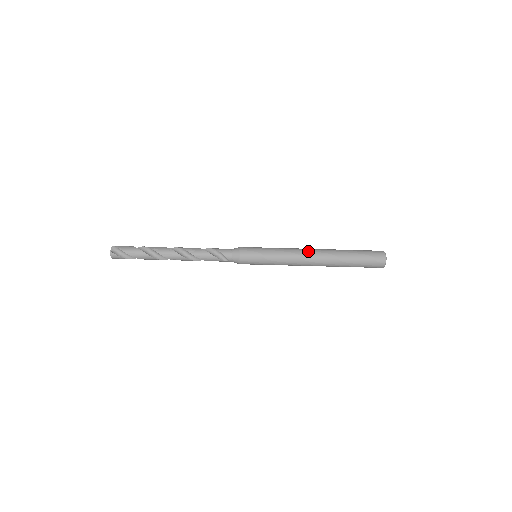
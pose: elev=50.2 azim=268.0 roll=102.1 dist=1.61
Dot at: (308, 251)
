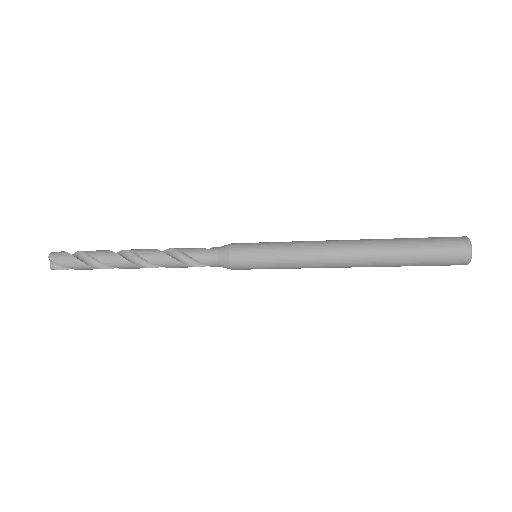
Dot at: (337, 257)
